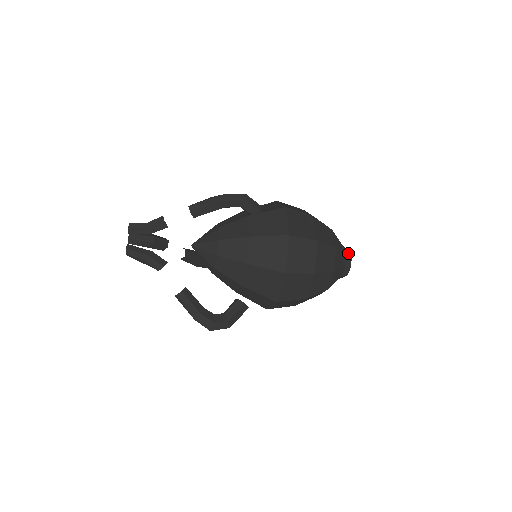
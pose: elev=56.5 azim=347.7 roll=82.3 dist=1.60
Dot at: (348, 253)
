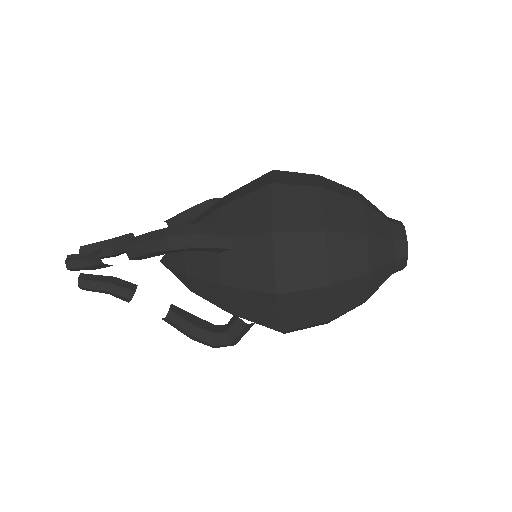
Dot at: (402, 248)
